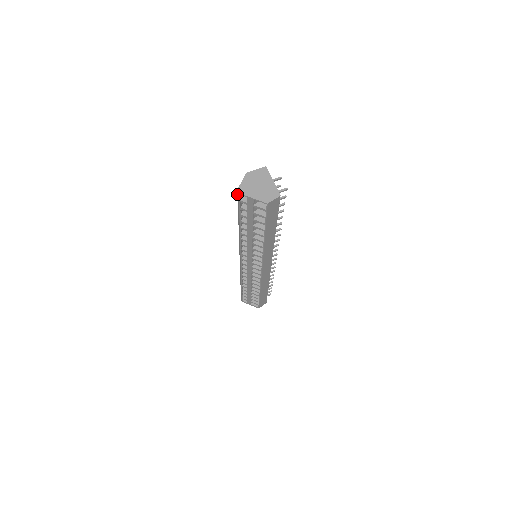
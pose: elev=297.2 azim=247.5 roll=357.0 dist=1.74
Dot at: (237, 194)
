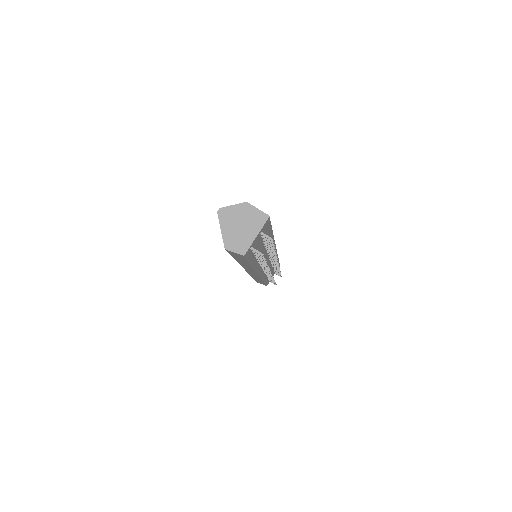
Dot at: occluded
